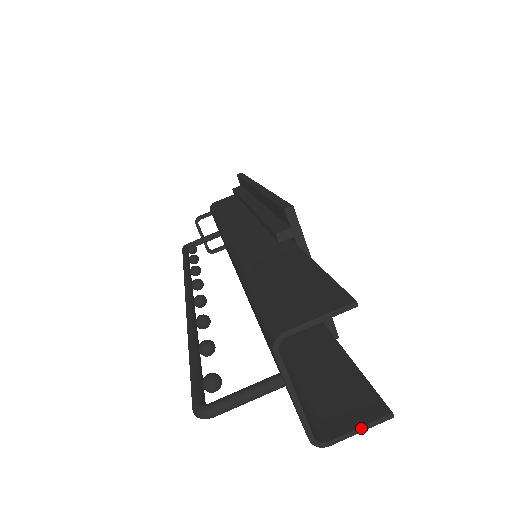
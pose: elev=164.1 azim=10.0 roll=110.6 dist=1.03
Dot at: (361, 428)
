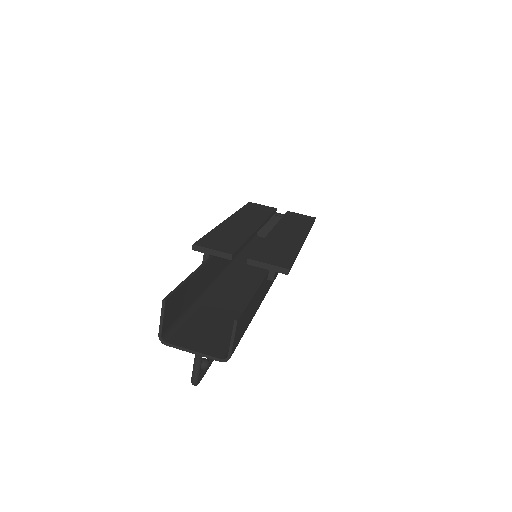
Dot at: (231, 338)
